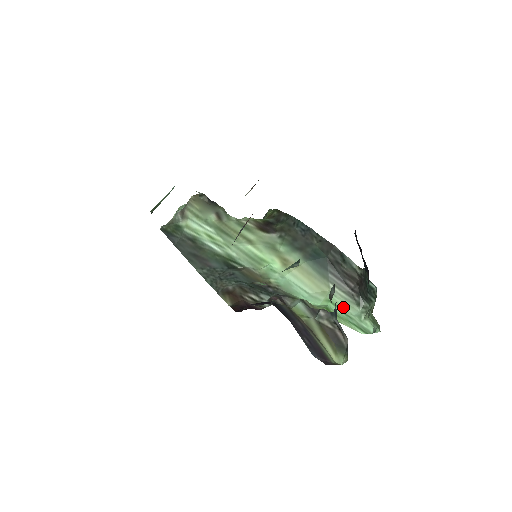
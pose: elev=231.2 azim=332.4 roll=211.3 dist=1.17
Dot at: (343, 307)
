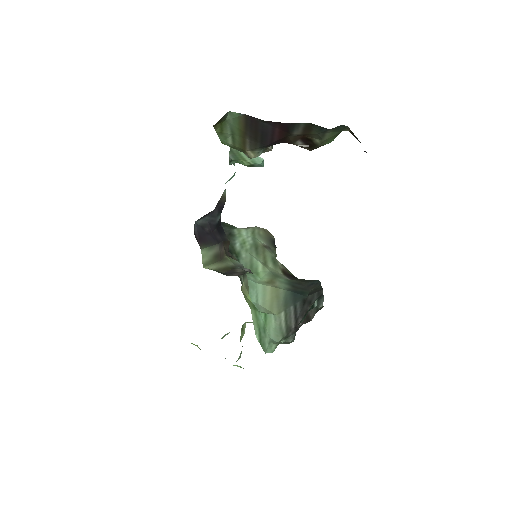
Dot at: (270, 327)
